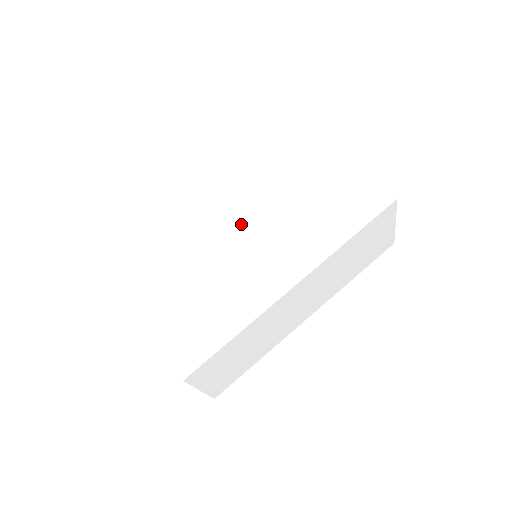
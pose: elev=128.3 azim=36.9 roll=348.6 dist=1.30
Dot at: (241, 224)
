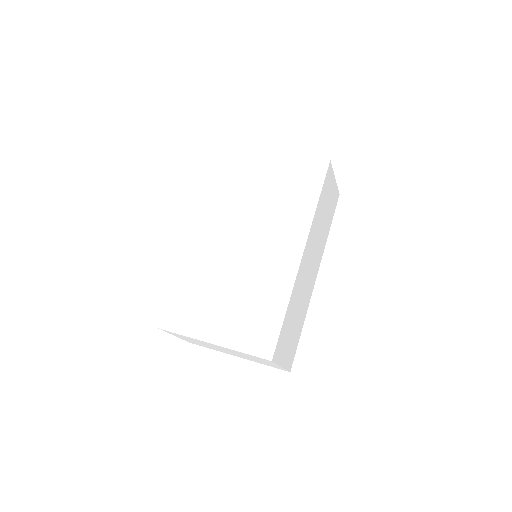
Dot at: (236, 237)
